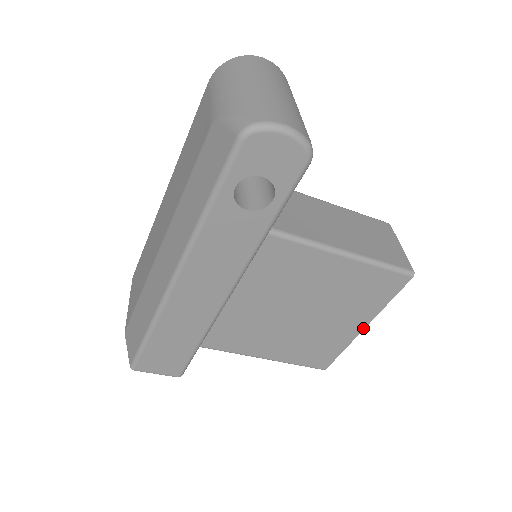
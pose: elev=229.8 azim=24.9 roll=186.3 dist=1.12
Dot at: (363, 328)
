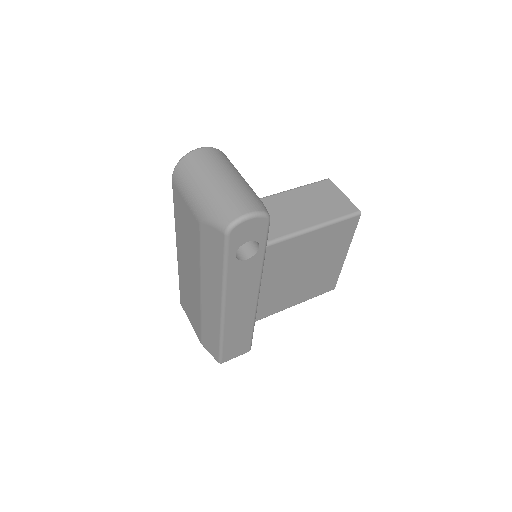
Dot at: (345, 256)
